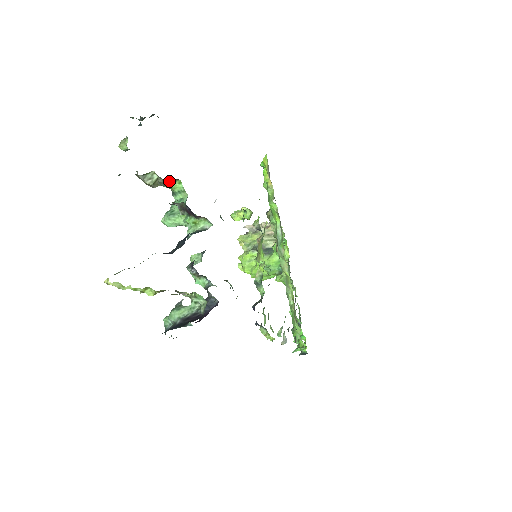
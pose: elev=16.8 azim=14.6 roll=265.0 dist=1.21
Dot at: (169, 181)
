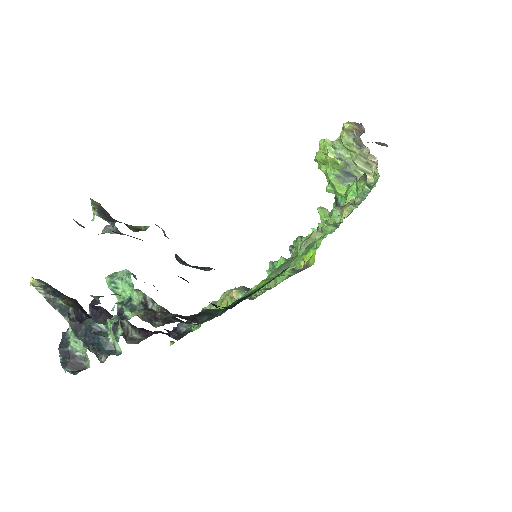
Dot at: occluded
